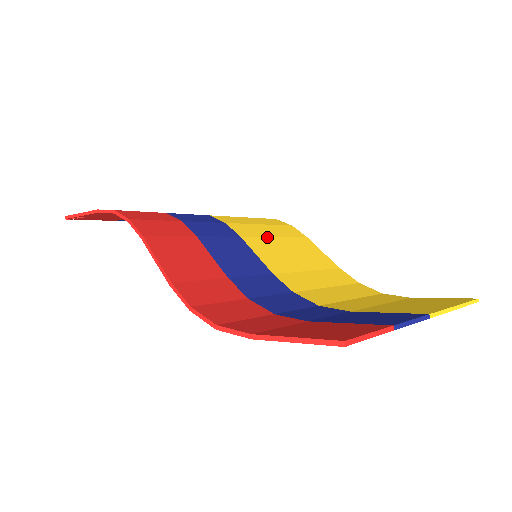
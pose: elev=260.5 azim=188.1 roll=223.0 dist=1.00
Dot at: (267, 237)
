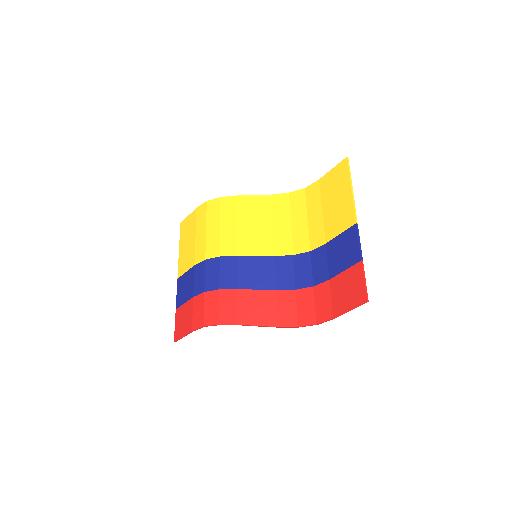
Dot at: (237, 234)
